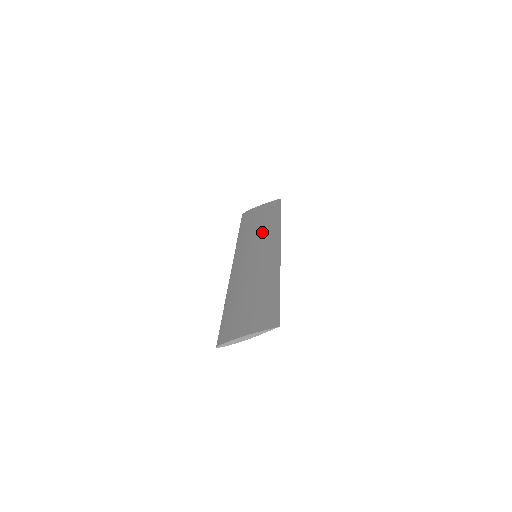
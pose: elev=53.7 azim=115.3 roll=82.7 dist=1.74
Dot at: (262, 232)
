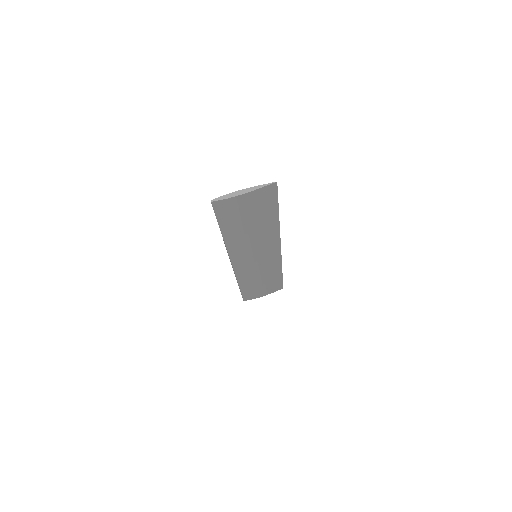
Dot at: occluded
